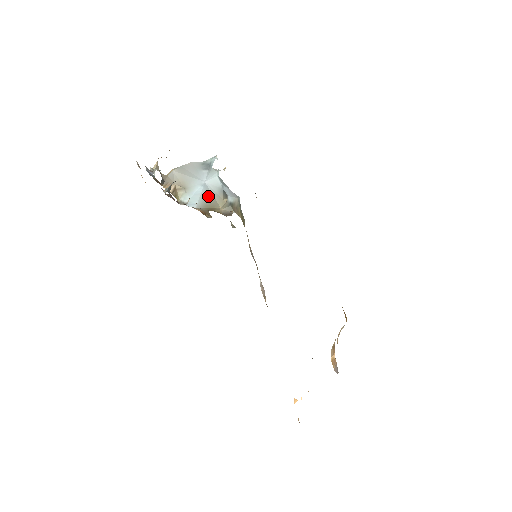
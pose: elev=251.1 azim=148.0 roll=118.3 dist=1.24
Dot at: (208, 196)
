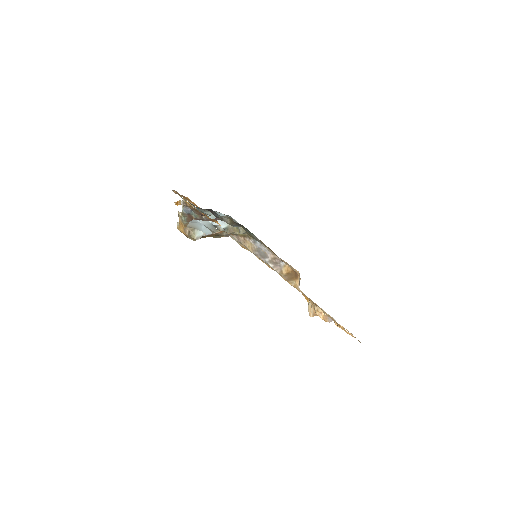
Dot at: (210, 229)
